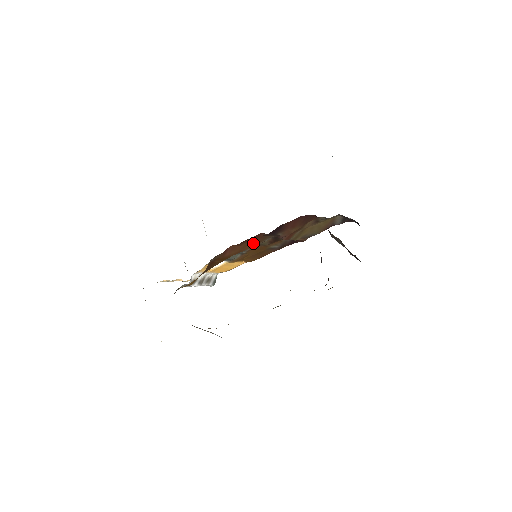
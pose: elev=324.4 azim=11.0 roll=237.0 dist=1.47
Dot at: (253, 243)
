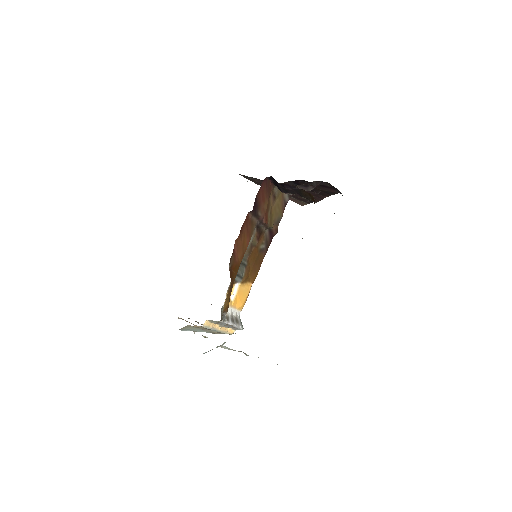
Dot at: (247, 235)
